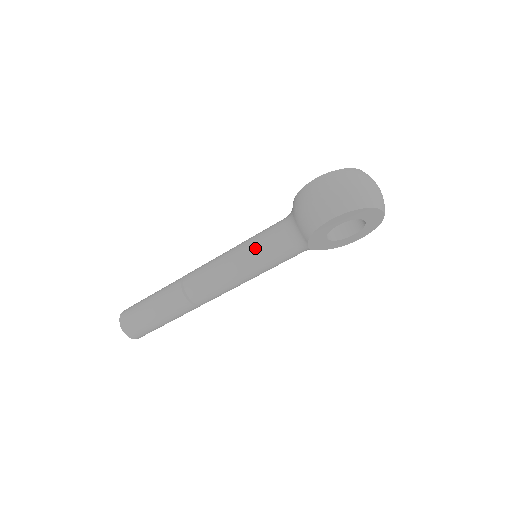
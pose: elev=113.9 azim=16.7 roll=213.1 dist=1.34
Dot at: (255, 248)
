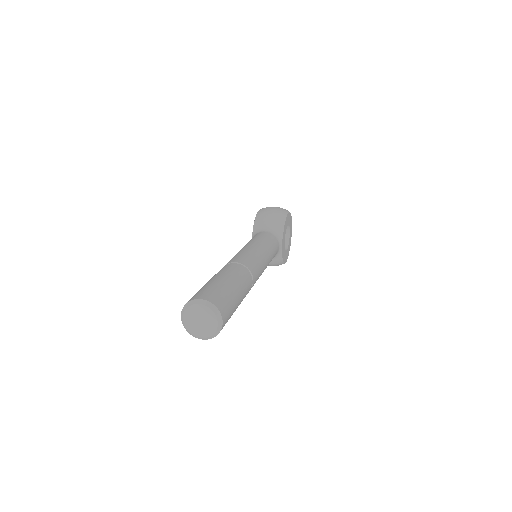
Dot at: (259, 239)
